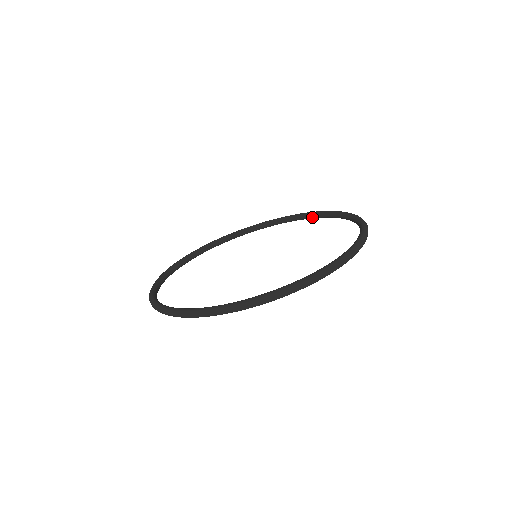
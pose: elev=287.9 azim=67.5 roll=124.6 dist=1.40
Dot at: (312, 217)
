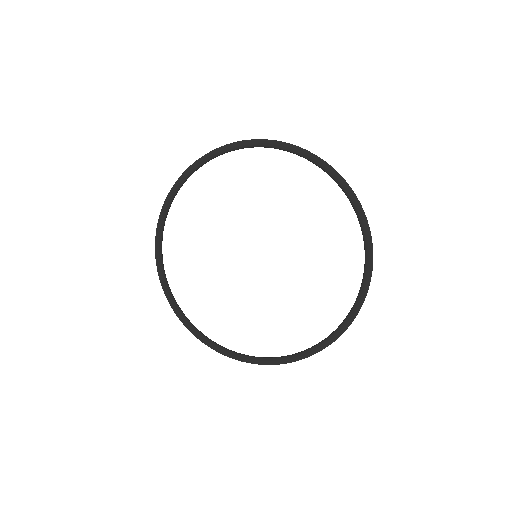
Dot at: (288, 151)
